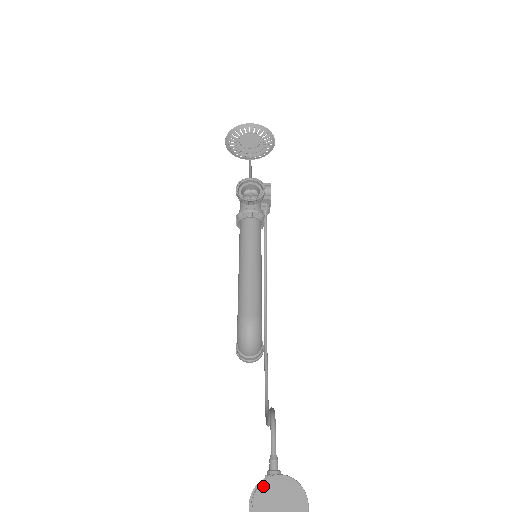
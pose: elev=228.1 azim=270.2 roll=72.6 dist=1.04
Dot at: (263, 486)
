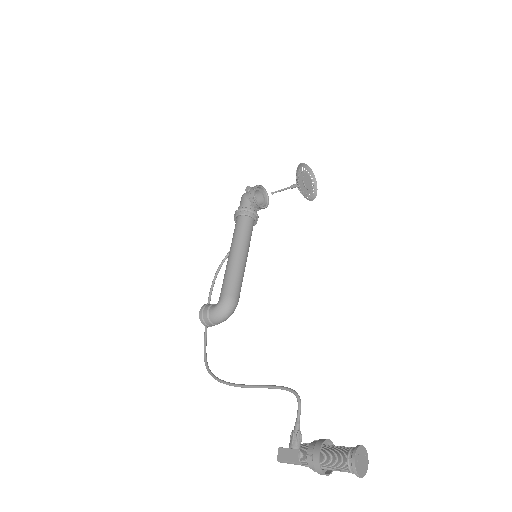
Dot at: (358, 450)
